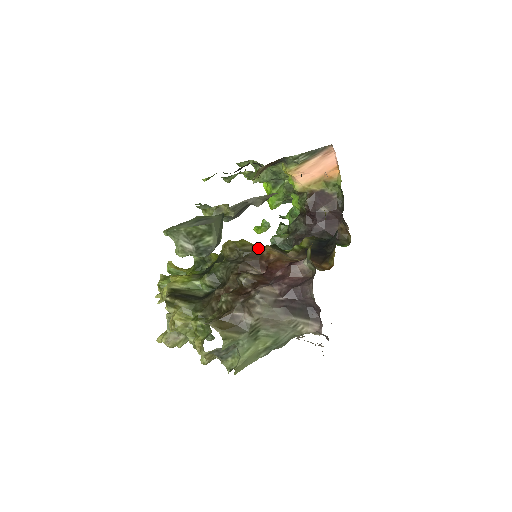
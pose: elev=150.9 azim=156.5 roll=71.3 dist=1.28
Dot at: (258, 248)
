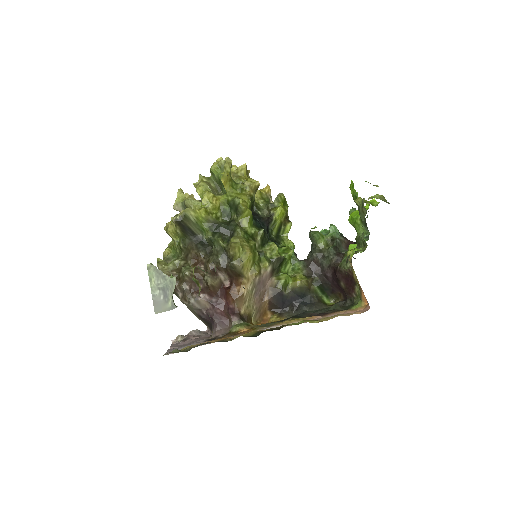
Dot at: (242, 274)
